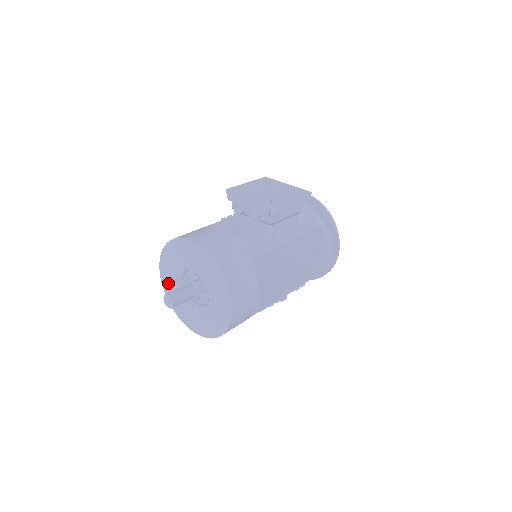
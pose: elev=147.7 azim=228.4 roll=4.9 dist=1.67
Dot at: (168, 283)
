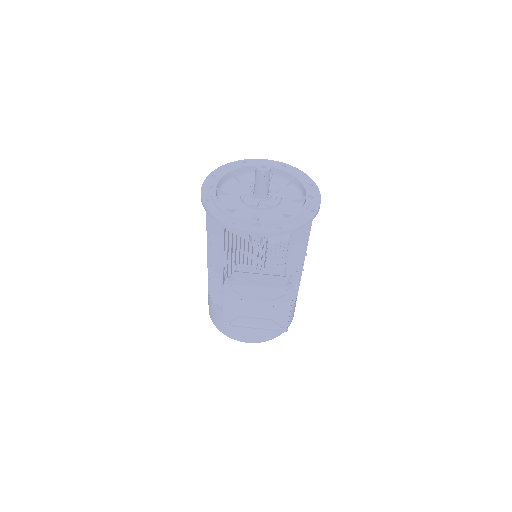
Dot at: occluded
